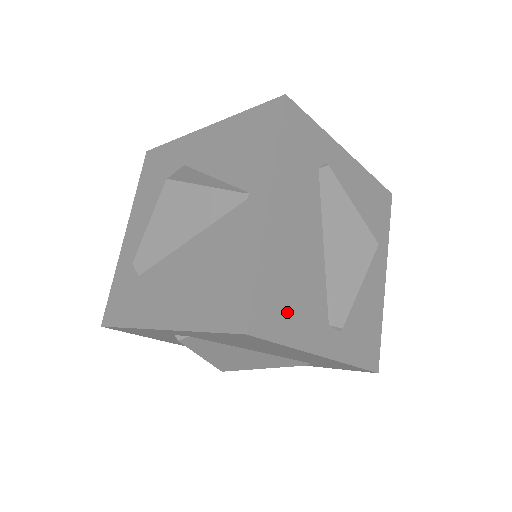
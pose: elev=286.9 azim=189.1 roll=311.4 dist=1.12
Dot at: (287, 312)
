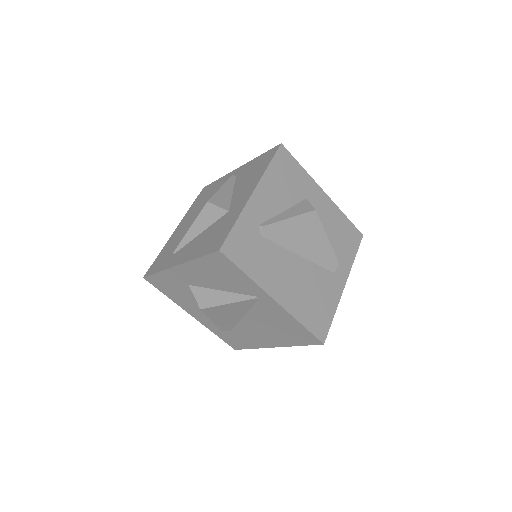
Dot at: (322, 308)
